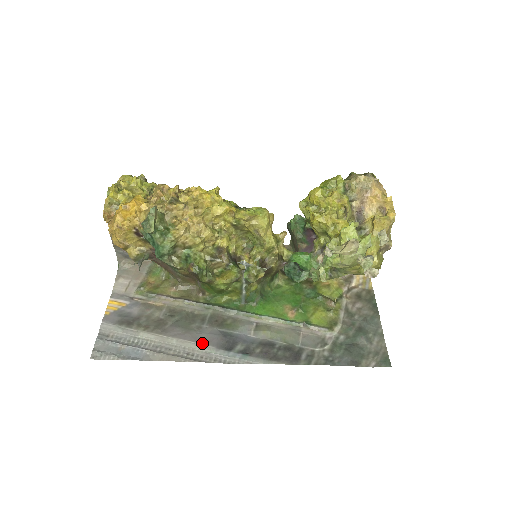
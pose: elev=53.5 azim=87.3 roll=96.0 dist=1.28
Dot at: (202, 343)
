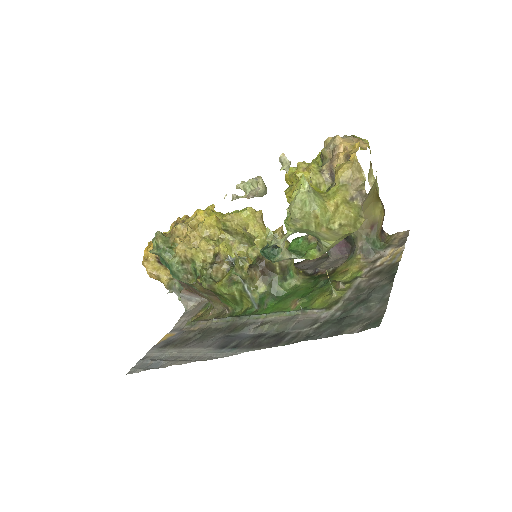
Dot at: (206, 347)
